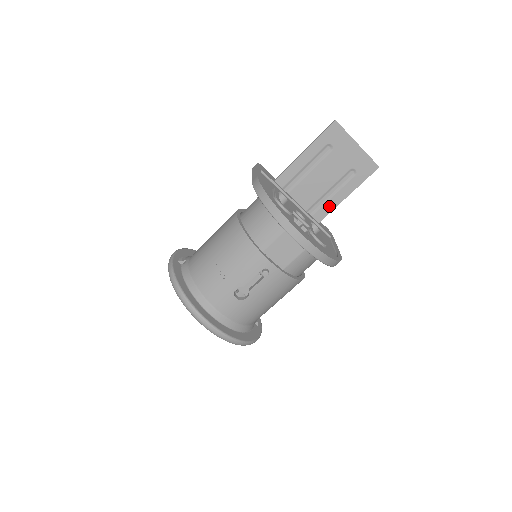
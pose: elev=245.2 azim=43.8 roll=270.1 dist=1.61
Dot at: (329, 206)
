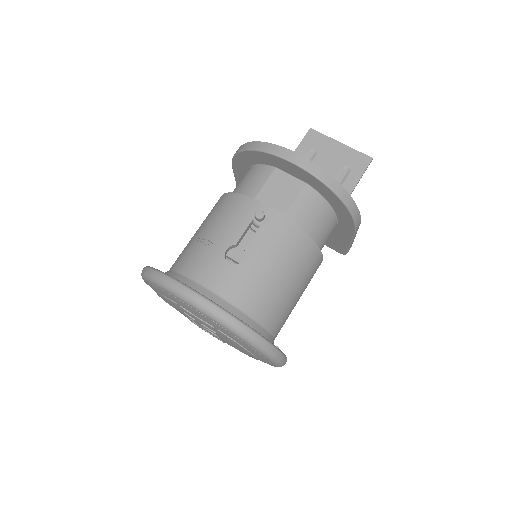
Dot at: occluded
